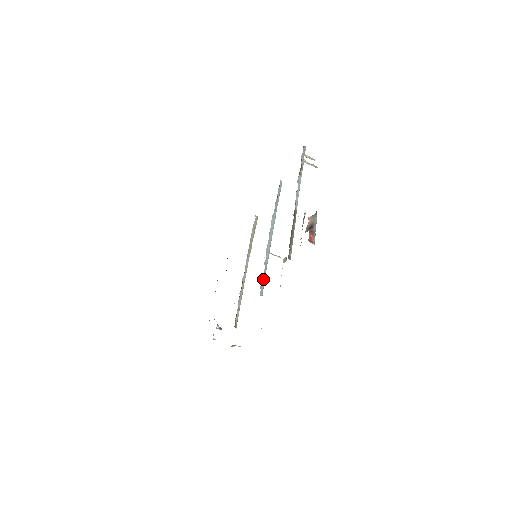
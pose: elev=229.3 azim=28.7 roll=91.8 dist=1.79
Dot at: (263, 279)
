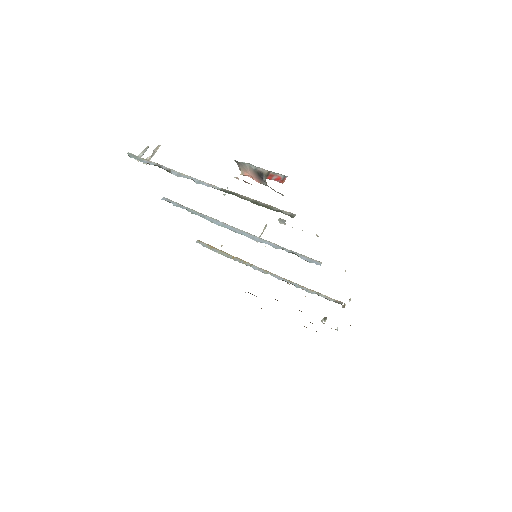
Dot at: (298, 256)
